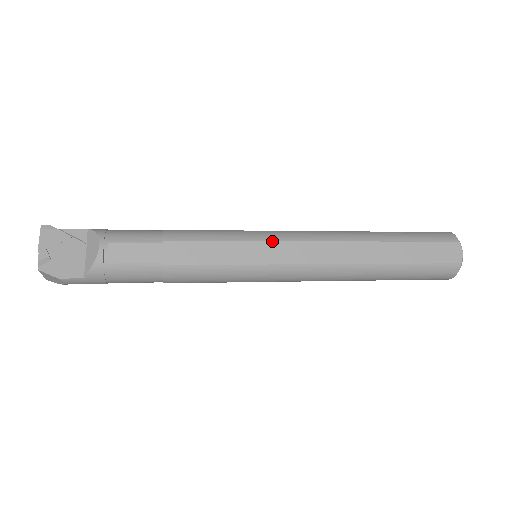
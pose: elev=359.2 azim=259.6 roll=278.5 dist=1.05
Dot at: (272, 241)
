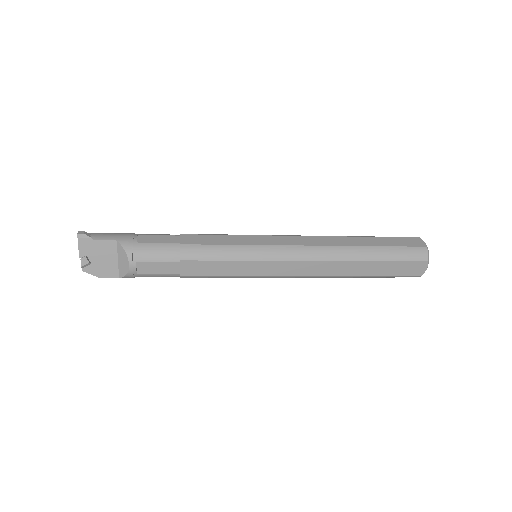
Dot at: (269, 261)
